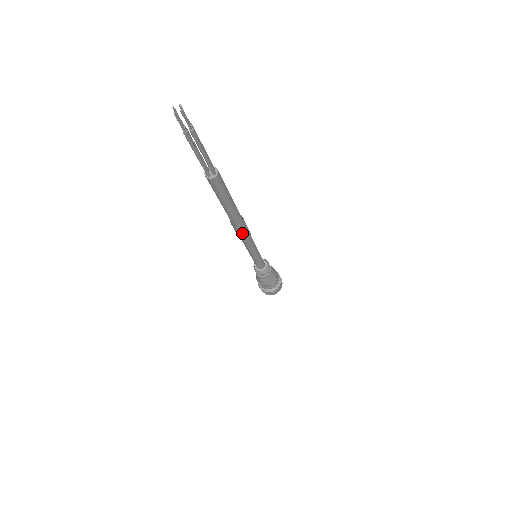
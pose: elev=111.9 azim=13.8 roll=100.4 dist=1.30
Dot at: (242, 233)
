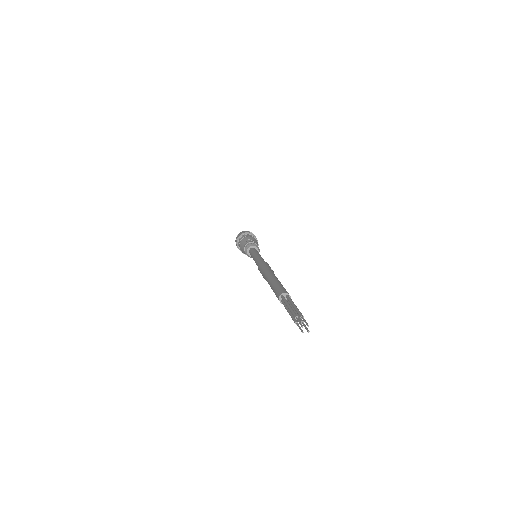
Dot at: occluded
